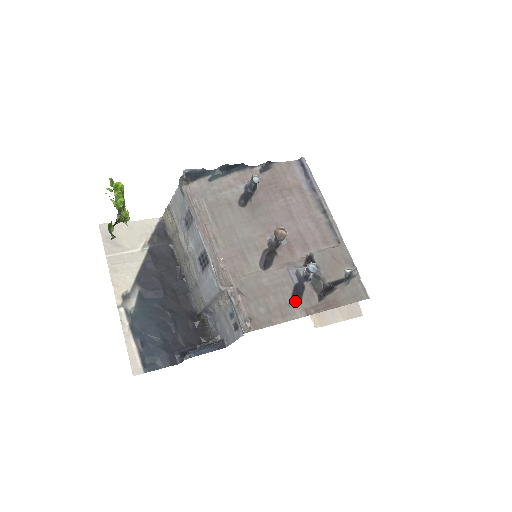
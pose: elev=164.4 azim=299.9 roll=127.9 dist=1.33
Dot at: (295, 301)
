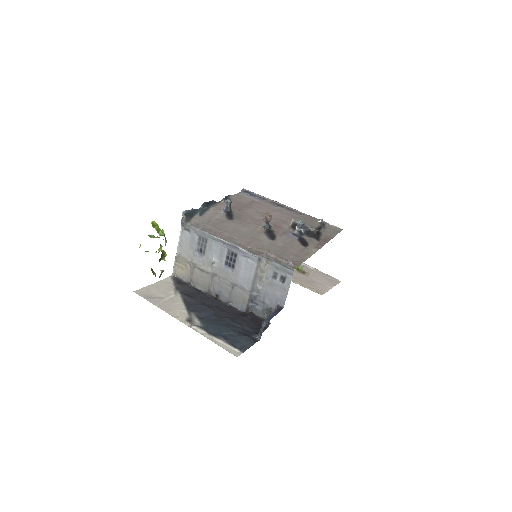
Dot at: (306, 246)
